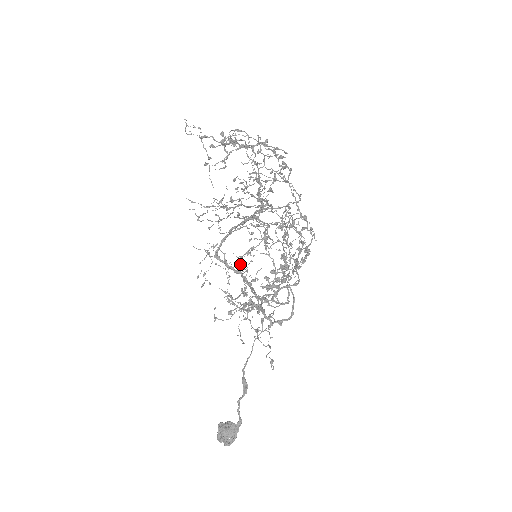
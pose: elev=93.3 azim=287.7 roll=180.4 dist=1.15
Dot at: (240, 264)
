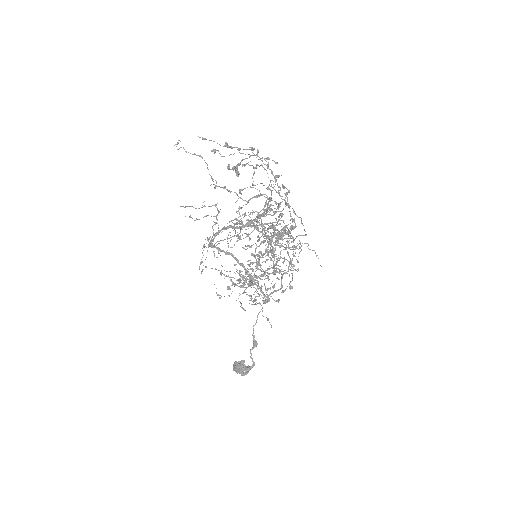
Dot at: (228, 245)
